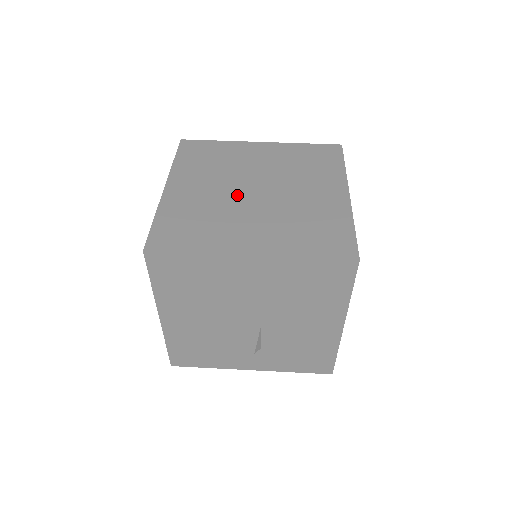
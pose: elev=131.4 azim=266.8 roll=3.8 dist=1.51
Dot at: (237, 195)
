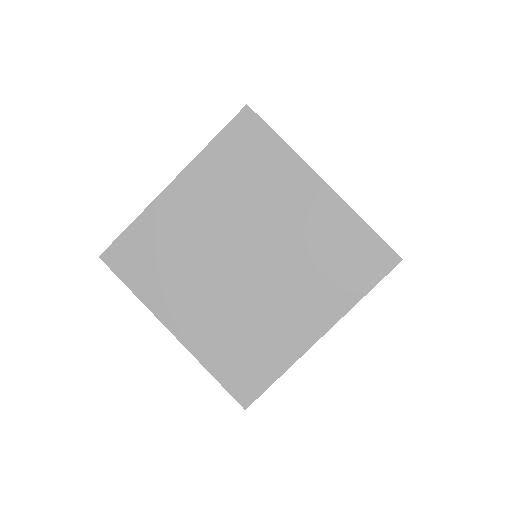
Dot at: (238, 281)
